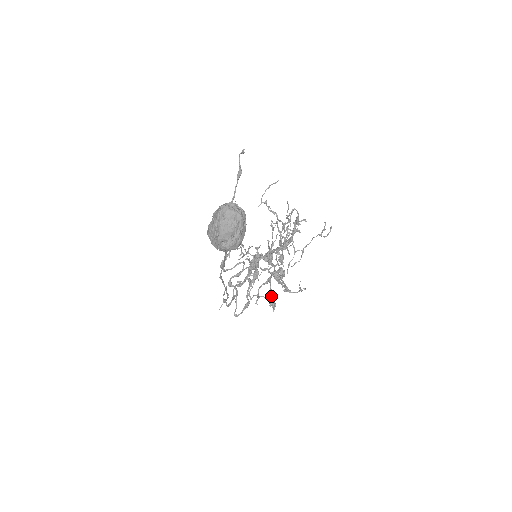
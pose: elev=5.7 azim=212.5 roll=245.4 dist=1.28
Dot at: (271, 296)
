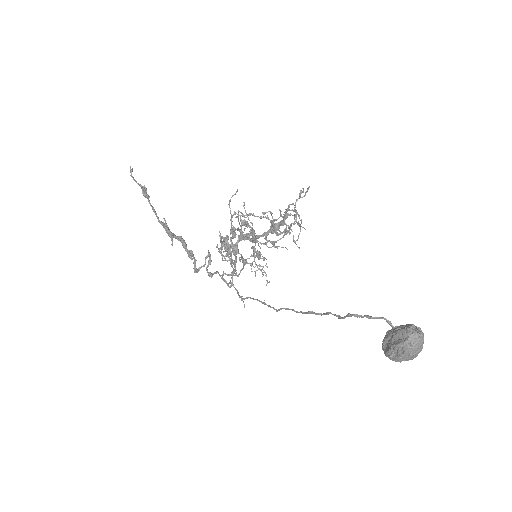
Dot at: (258, 255)
